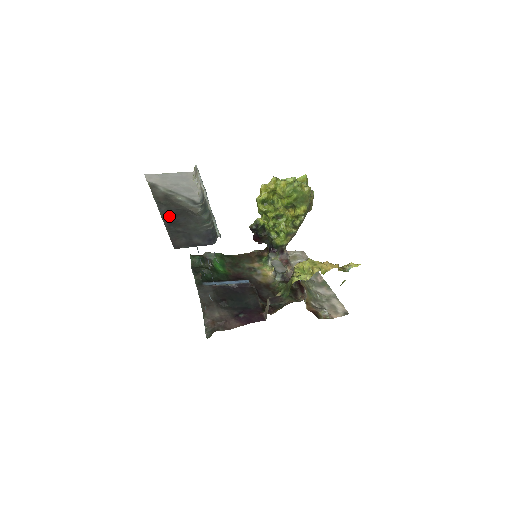
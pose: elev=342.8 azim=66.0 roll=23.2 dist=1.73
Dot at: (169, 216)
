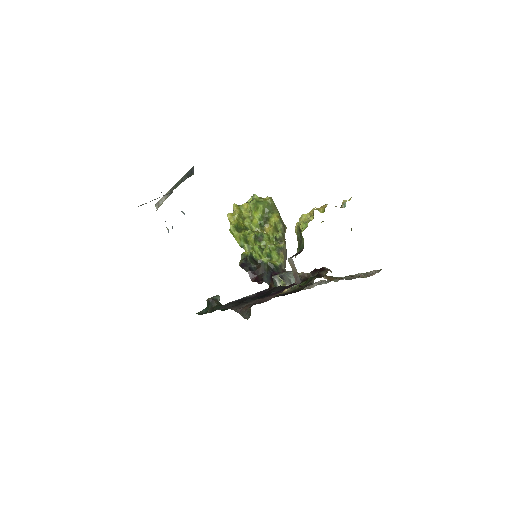
Dot at: occluded
